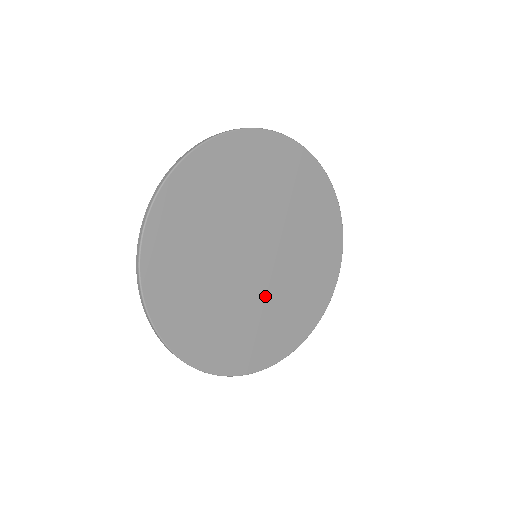
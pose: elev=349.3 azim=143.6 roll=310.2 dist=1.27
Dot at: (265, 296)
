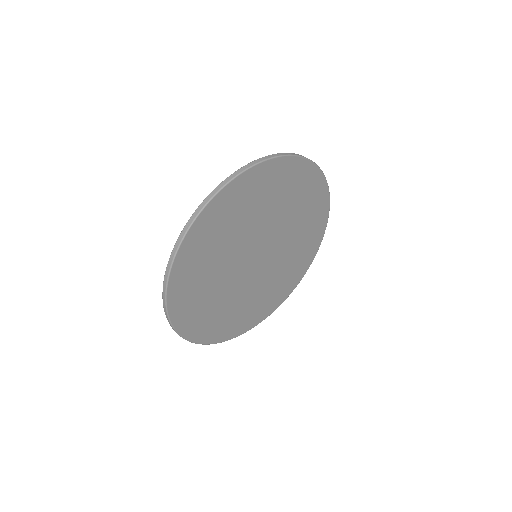
Dot at: (261, 281)
